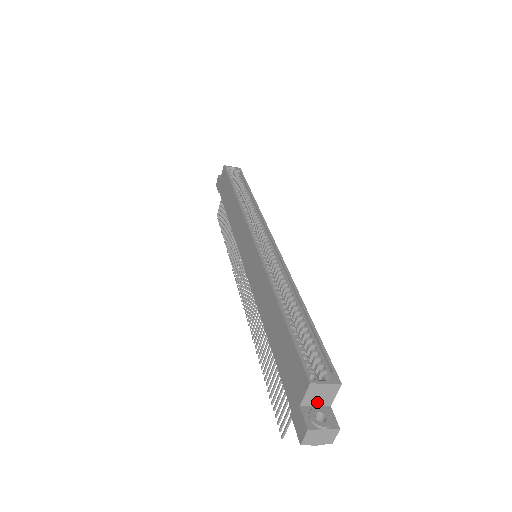
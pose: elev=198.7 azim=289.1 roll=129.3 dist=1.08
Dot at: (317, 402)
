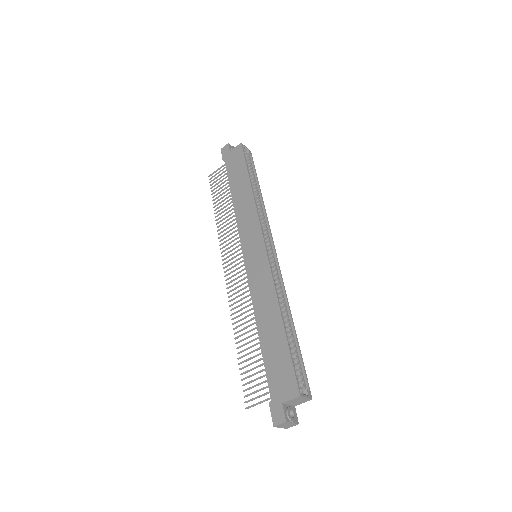
Dot at: (292, 403)
